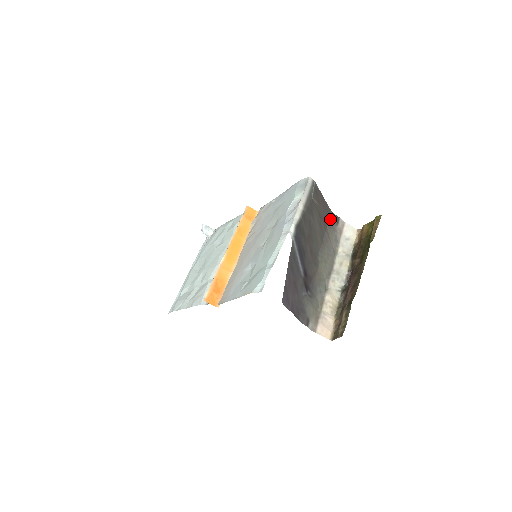
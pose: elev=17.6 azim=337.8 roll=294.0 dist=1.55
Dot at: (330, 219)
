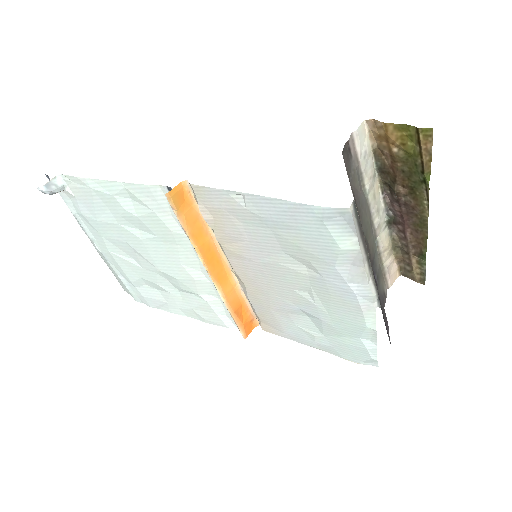
Dot at: (347, 166)
